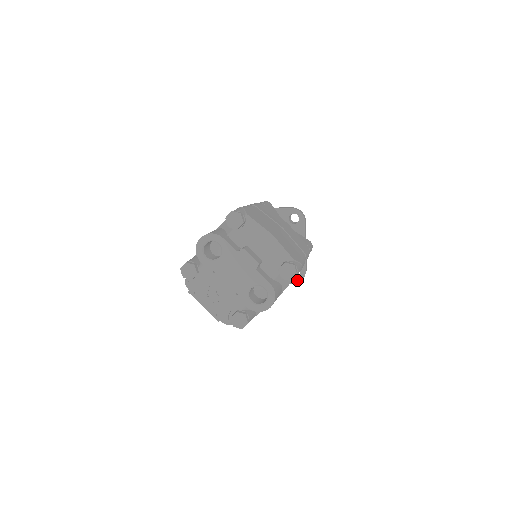
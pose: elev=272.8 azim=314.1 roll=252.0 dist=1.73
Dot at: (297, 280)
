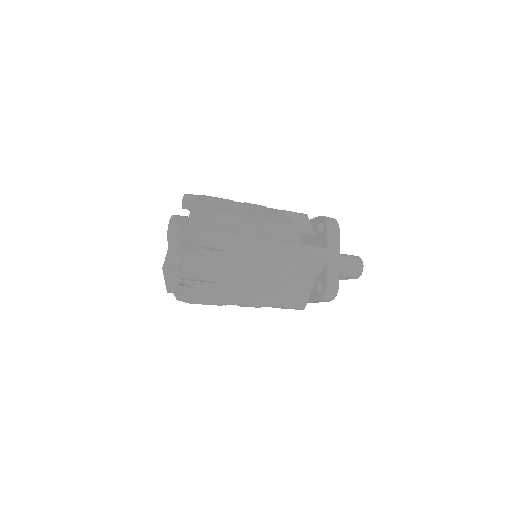
Dot at: (321, 295)
